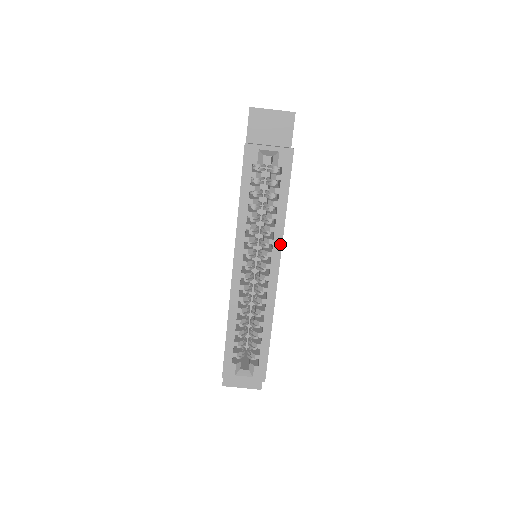
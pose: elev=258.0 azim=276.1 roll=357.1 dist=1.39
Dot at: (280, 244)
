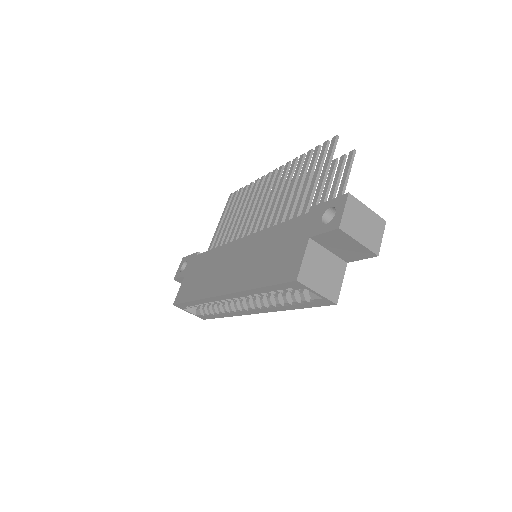
Dot at: (271, 311)
